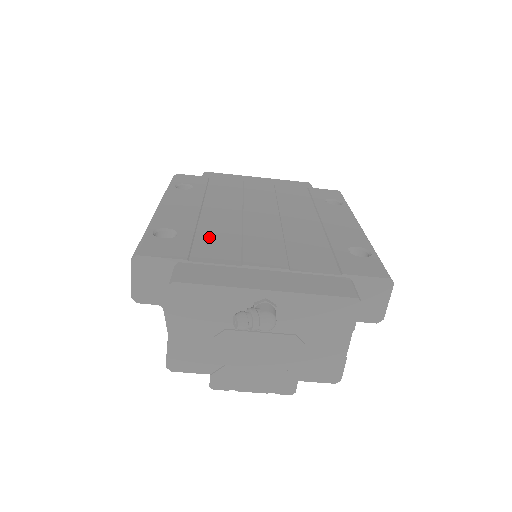
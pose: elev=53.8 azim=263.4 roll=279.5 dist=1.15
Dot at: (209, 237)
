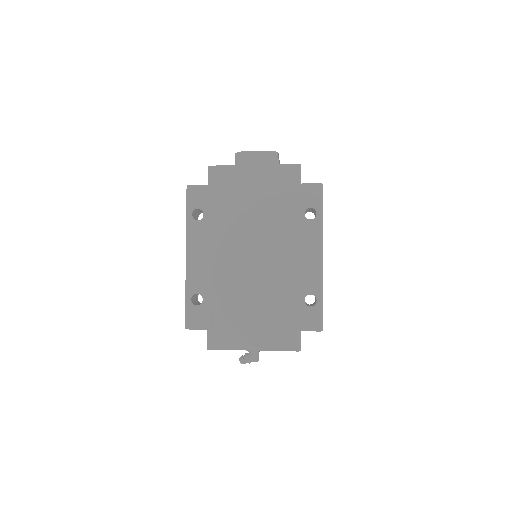
Dot at: (221, 298)
